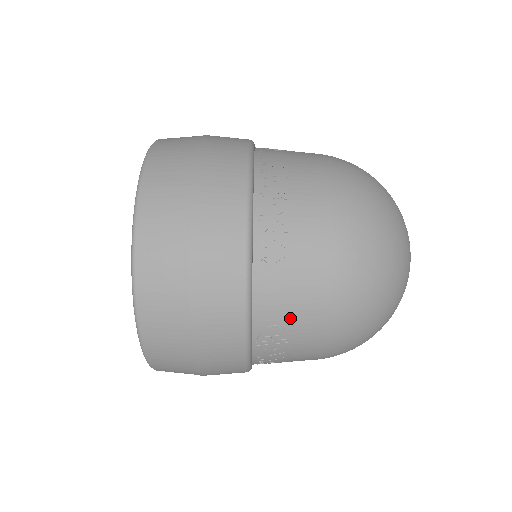
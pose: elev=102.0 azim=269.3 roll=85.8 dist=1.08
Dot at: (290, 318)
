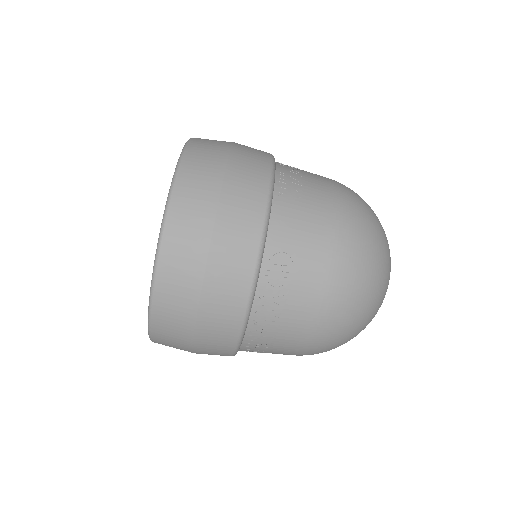
Dot at: occluded
